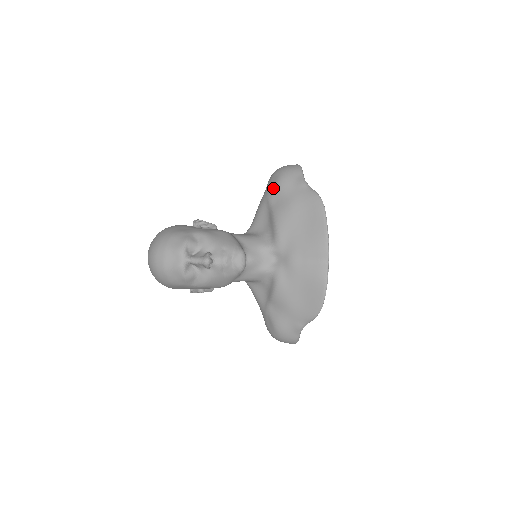
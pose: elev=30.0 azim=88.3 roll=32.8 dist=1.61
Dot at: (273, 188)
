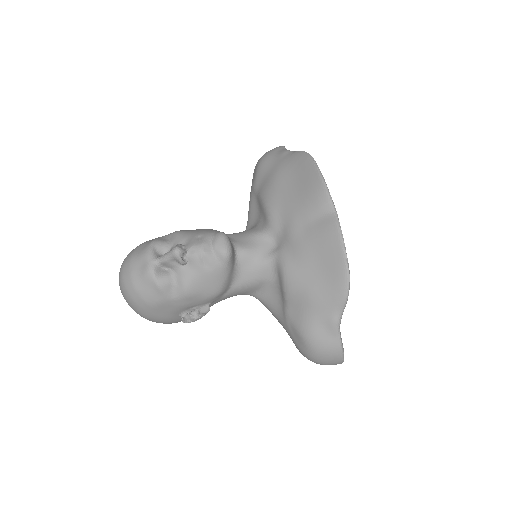
Dot at: (255, 174)
